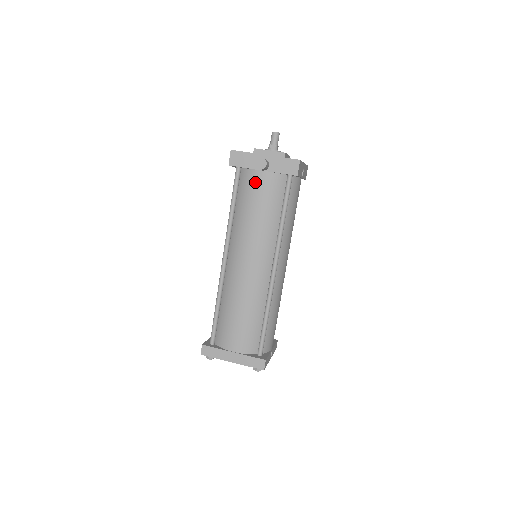
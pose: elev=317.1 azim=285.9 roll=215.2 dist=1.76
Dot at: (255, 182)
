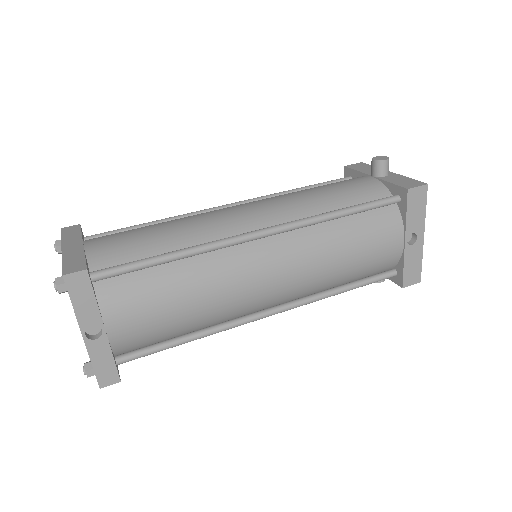
Dot at: (353, 179)
